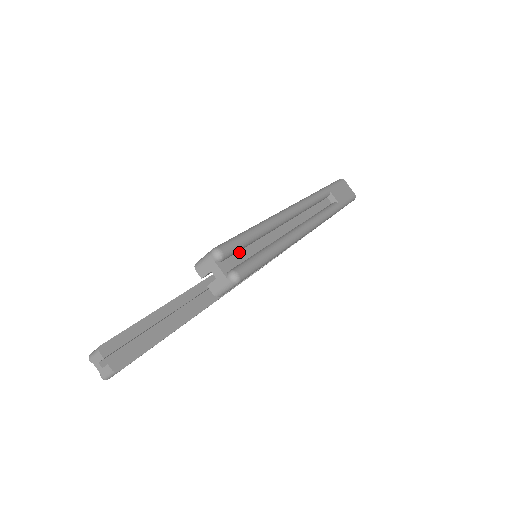
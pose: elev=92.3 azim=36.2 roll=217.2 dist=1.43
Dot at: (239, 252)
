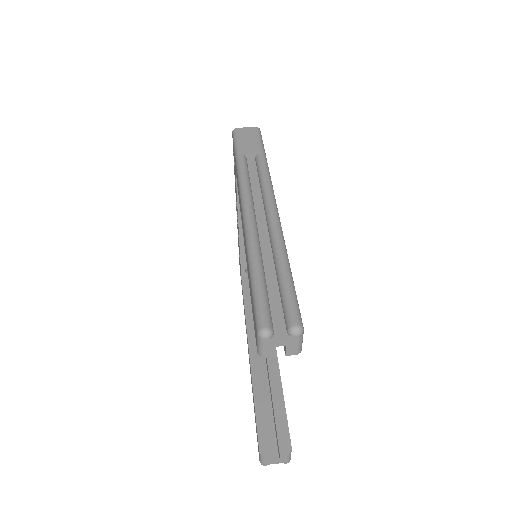
Dot at: (270, 304)
